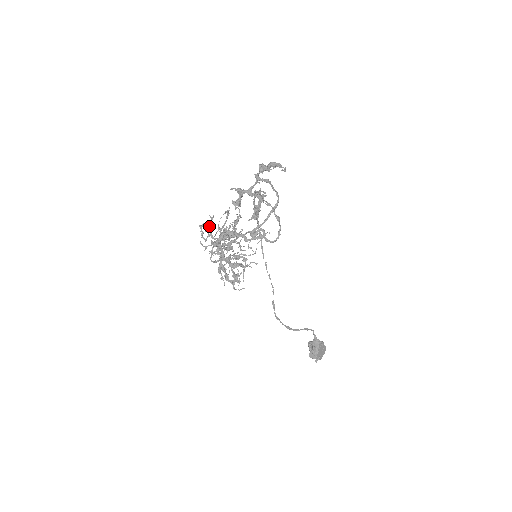
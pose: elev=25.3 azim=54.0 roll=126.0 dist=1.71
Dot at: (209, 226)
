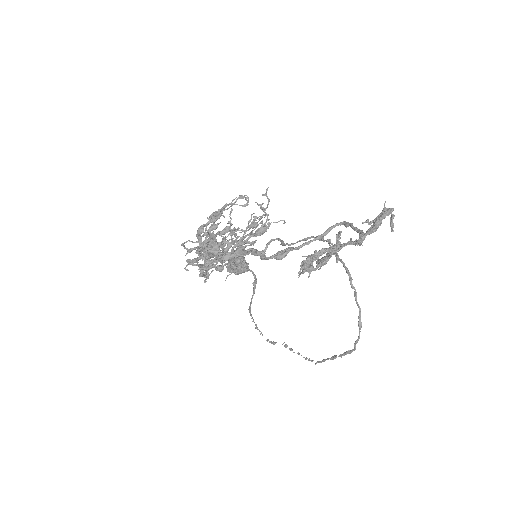
Dot at: occluded
